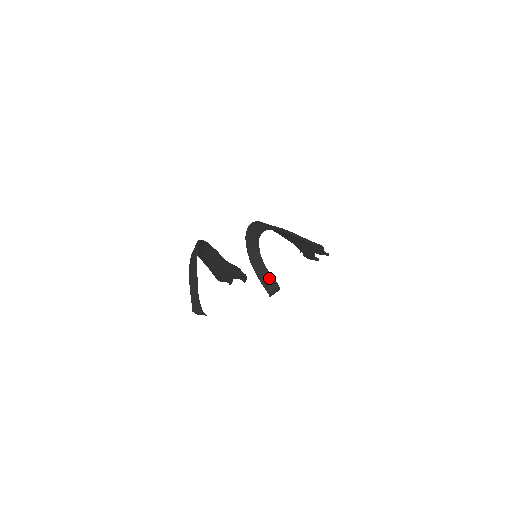
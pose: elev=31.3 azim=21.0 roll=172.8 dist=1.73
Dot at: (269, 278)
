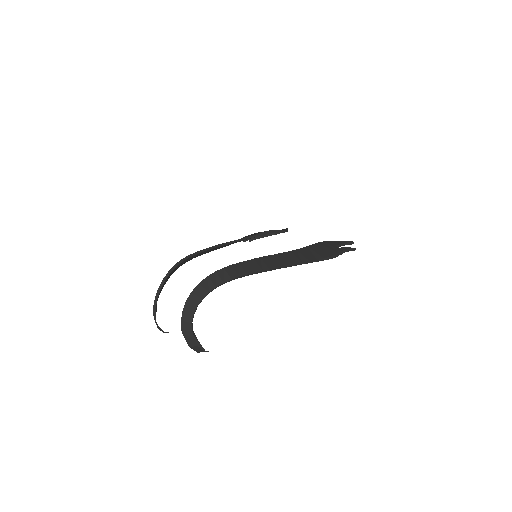
Dot at: (196, 345)
